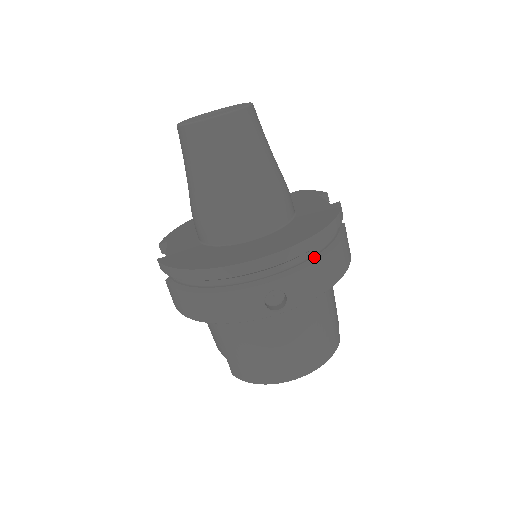
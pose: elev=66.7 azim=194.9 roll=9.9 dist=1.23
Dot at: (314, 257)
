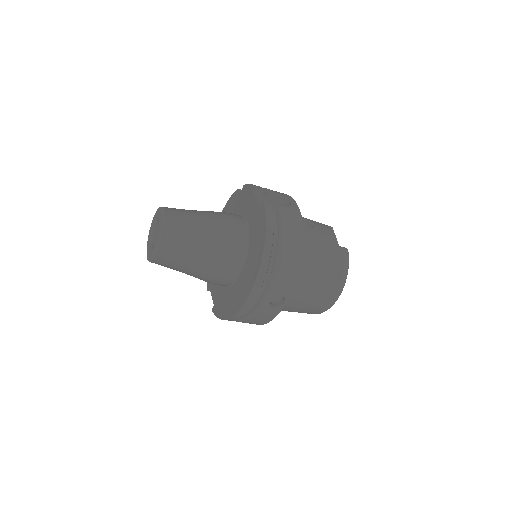
Dot at: (274, 265)
